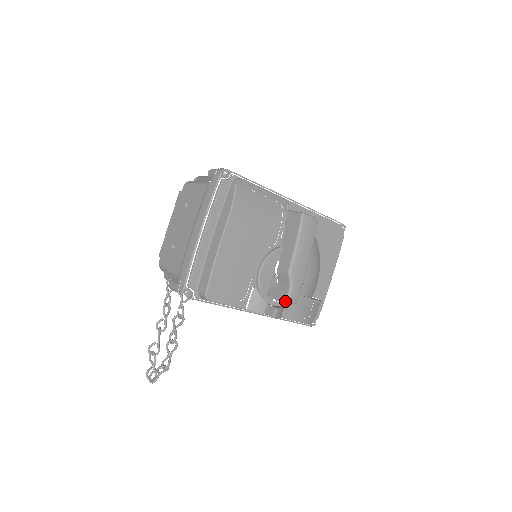
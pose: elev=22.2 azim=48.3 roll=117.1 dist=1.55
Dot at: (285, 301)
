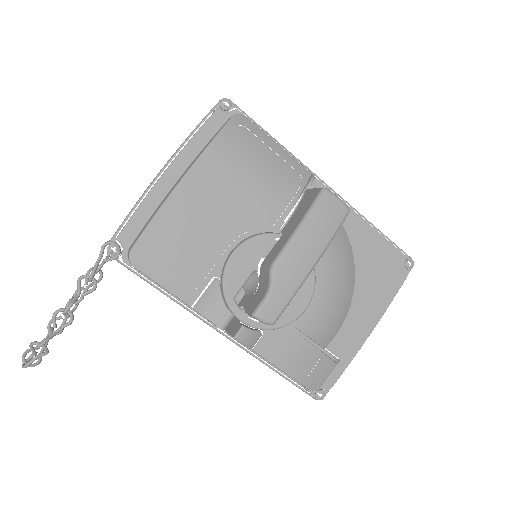
Dot at: (253, 312)
